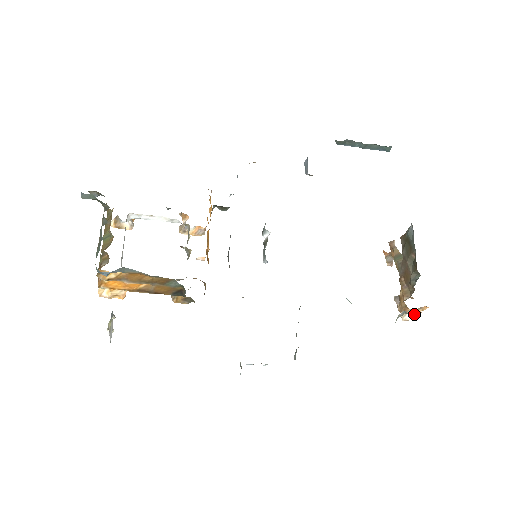
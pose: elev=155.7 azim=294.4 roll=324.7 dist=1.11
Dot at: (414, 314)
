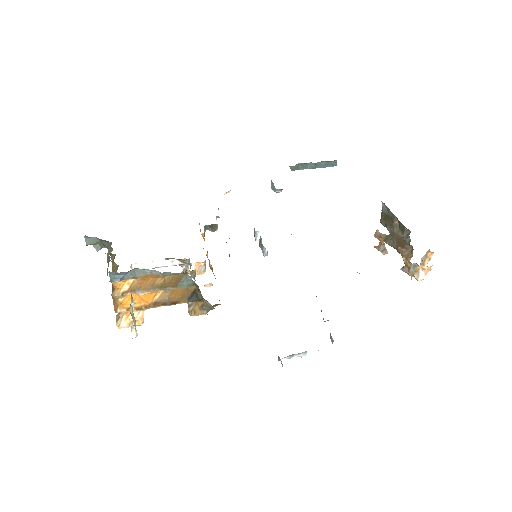
Dot at: (424, 266)
